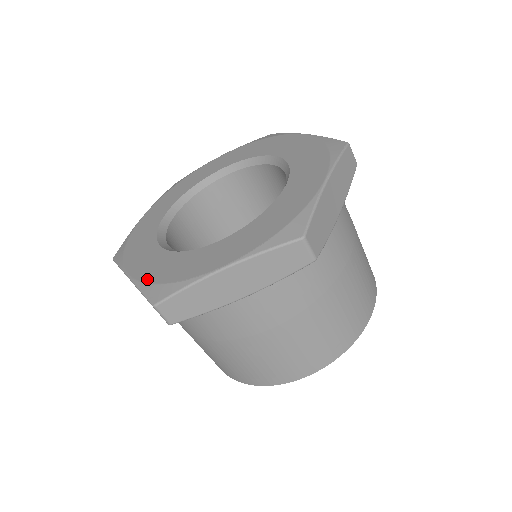
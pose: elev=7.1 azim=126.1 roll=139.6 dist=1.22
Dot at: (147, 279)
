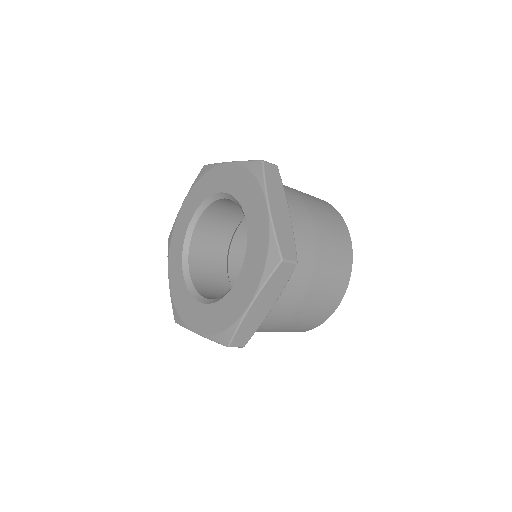
Dot at: (211, 332)
